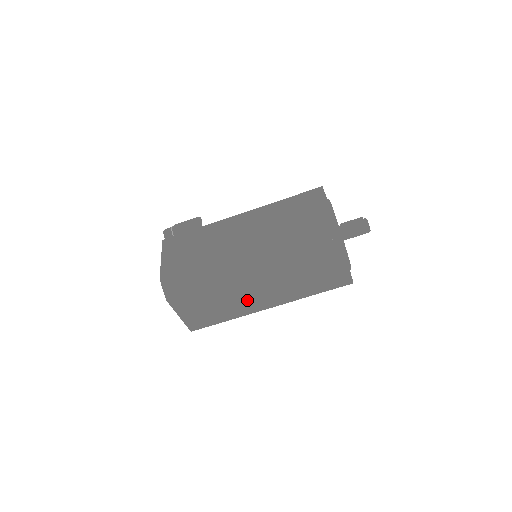
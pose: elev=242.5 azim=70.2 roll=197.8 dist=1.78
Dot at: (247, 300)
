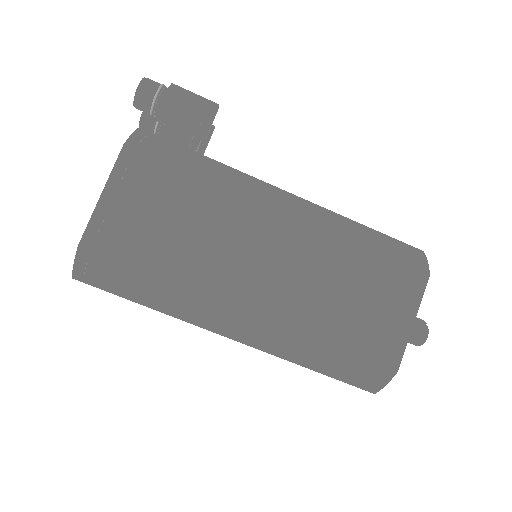
Dot at: occluded
